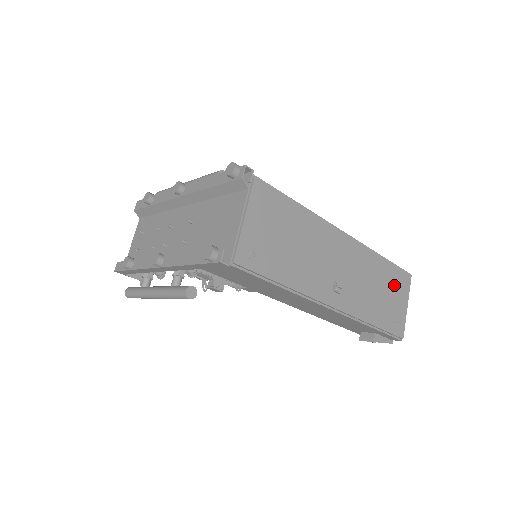
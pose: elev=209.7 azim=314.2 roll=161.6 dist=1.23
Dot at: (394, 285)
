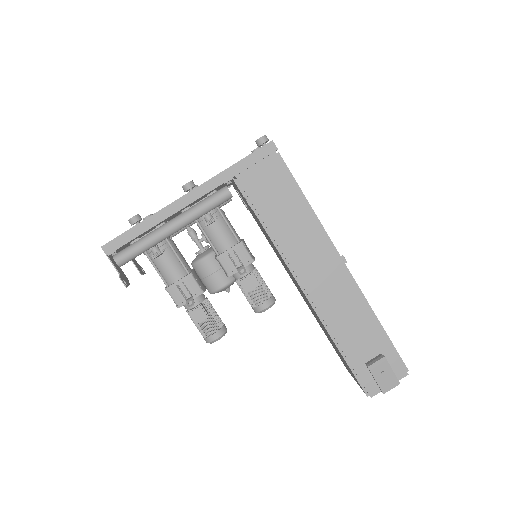
Dot at: occluded
